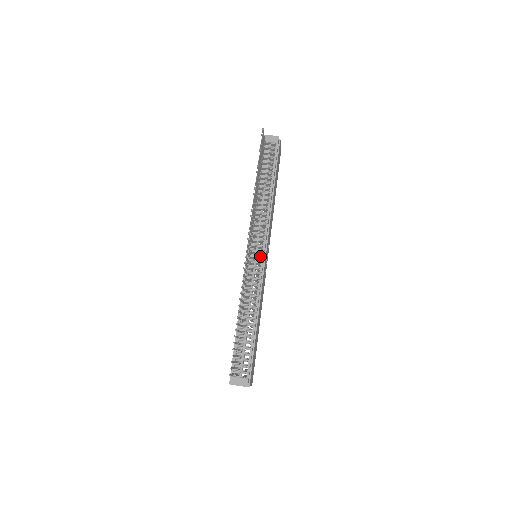
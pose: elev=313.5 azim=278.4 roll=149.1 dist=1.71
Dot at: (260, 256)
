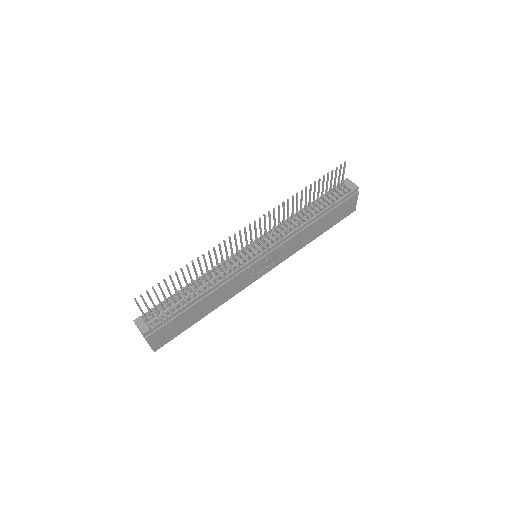
Dot at: (256, 252)
